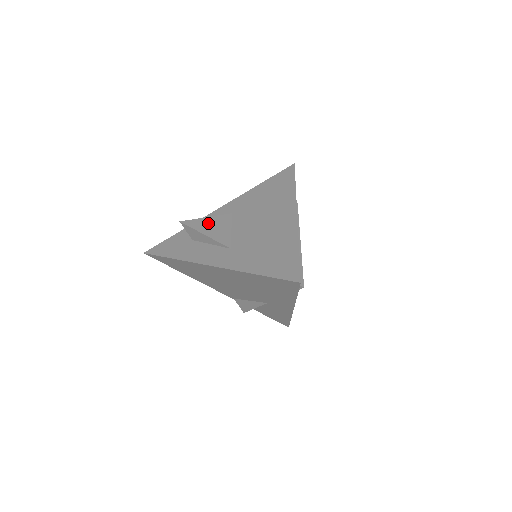
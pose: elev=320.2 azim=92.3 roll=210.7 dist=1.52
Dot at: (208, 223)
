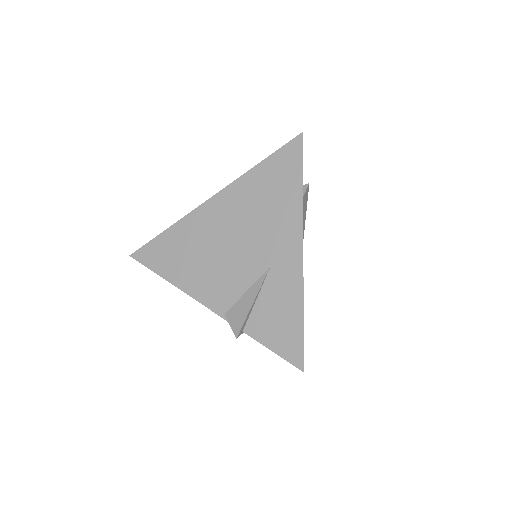
Dot at: occluded
